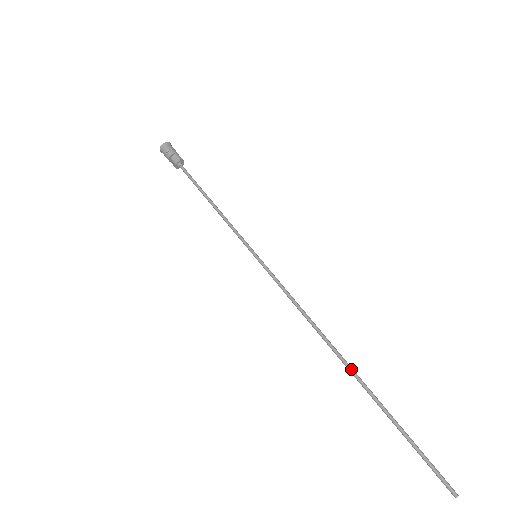
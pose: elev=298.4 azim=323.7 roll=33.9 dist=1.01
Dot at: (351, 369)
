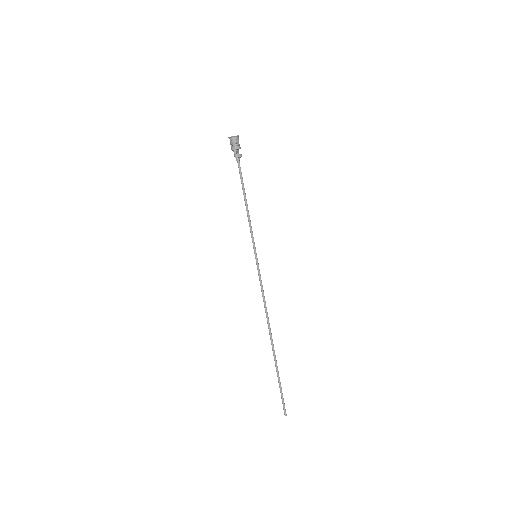
Dot at: occluded
